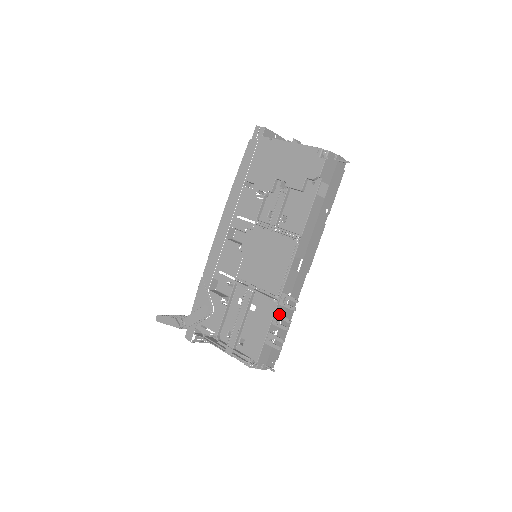
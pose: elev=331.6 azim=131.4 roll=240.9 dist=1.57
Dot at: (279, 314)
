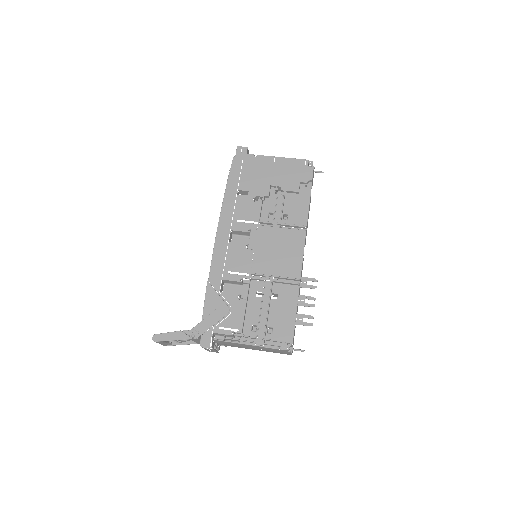
Dot at: (302, 295)
